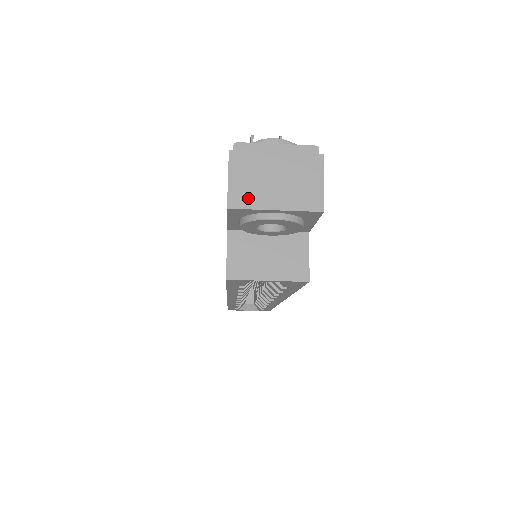
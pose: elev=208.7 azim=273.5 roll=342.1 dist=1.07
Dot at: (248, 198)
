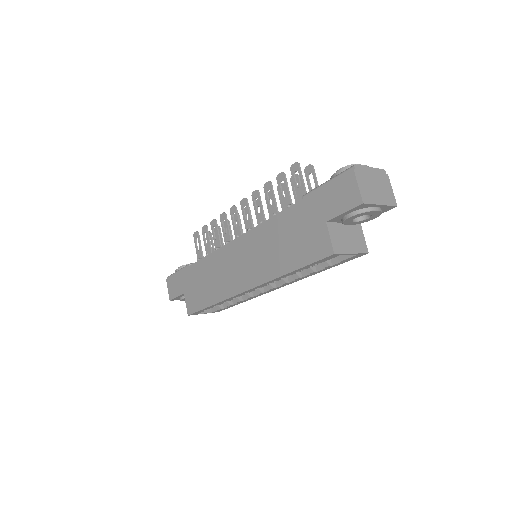
Dot at: (369, 197)
